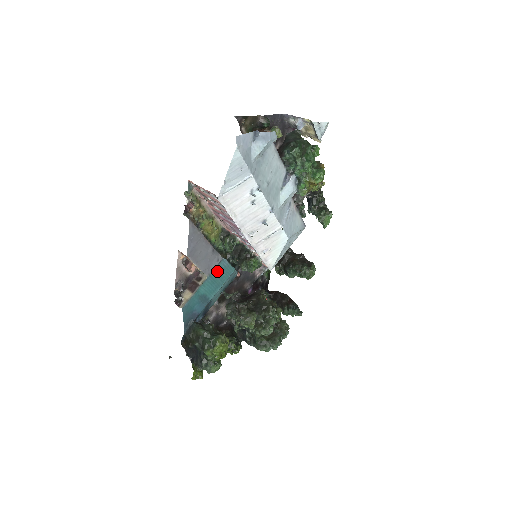
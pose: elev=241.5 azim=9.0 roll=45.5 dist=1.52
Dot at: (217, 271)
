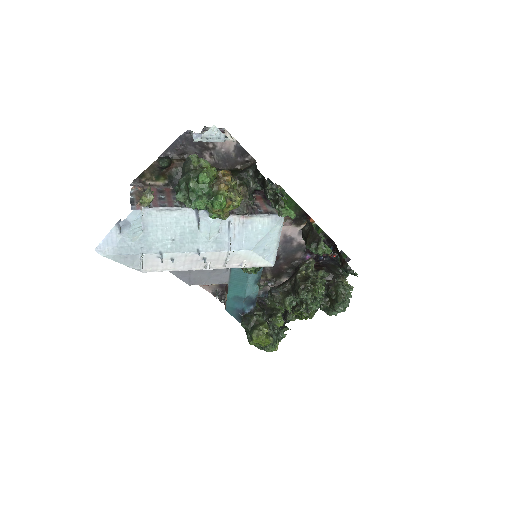
Dot at: (233, 277)
